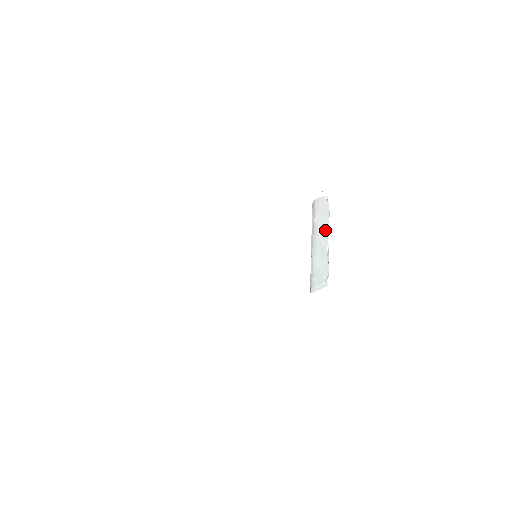
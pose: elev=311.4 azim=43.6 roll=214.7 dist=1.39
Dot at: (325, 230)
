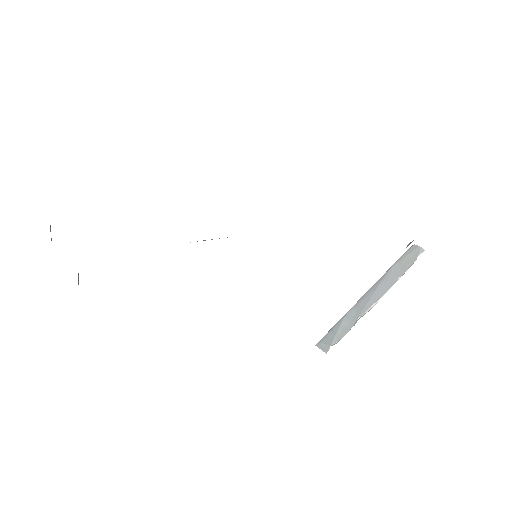
Dot at: (384, 289)
